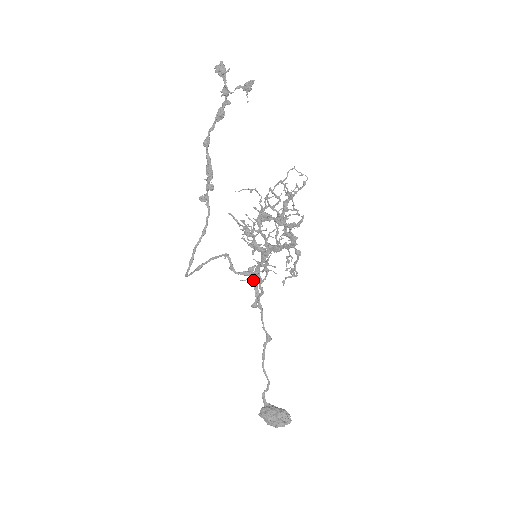
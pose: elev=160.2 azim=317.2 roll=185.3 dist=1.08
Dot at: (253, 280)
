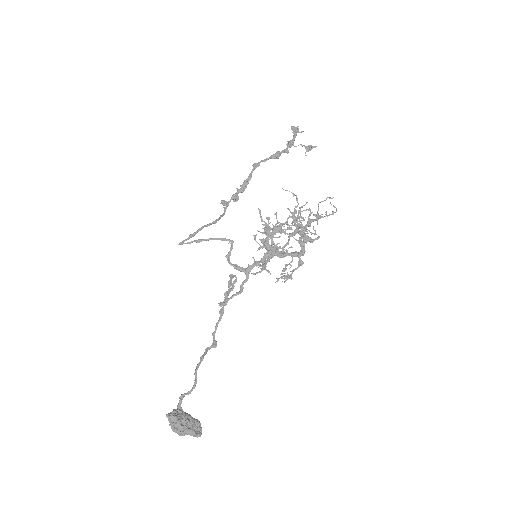
Dot at: (247, 270)
